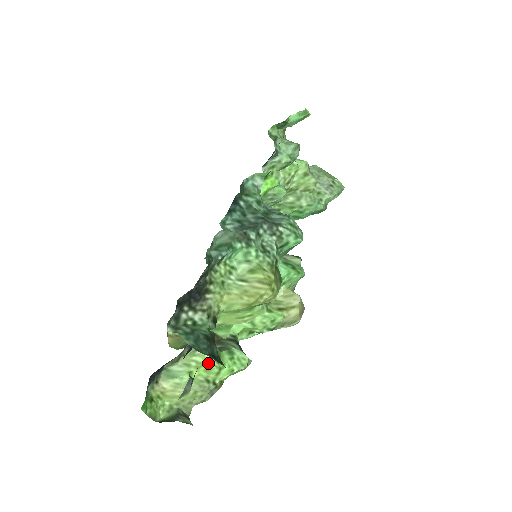
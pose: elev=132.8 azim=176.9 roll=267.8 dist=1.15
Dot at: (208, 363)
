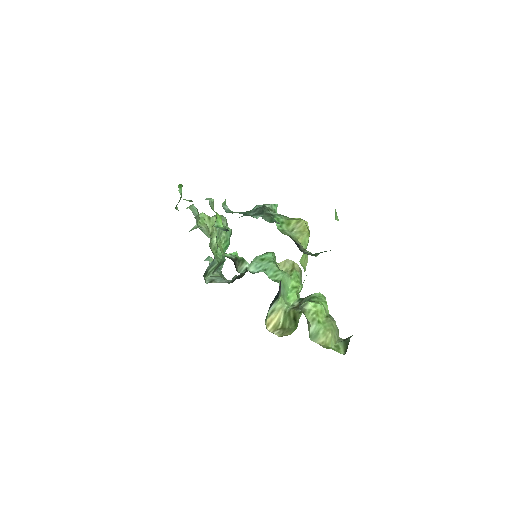
Dot at: (317, 308)
